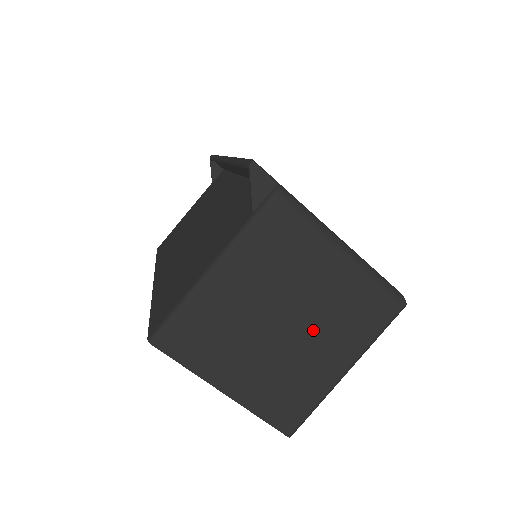
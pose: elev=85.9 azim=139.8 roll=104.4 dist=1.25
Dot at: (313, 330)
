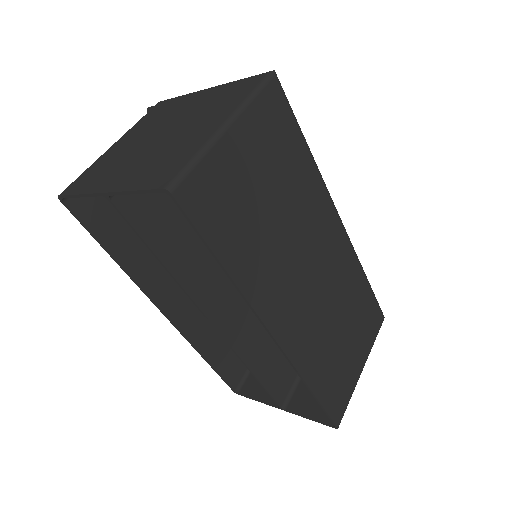
Dot at: (187, 124)
